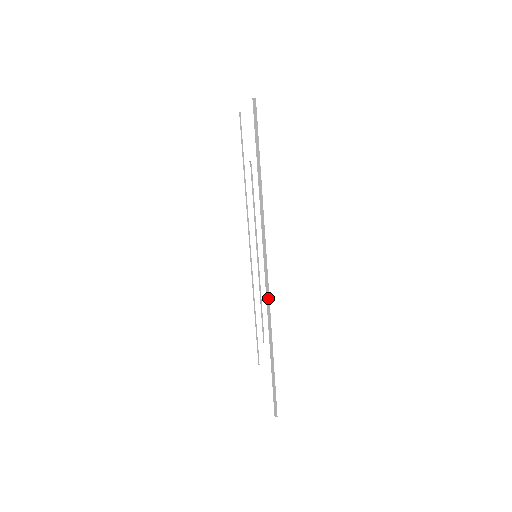
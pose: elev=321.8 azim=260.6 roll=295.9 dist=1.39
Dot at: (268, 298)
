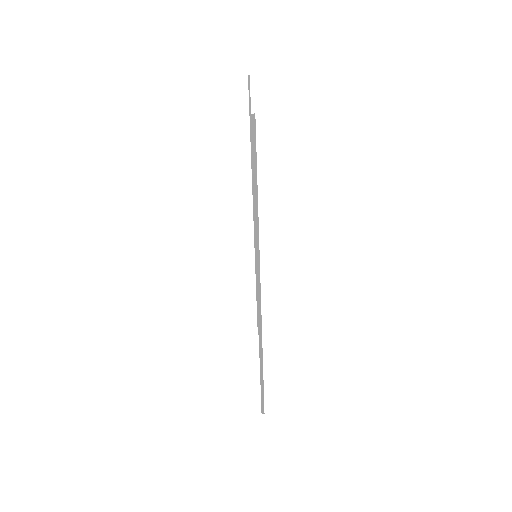
Dot at: (260, 323)
